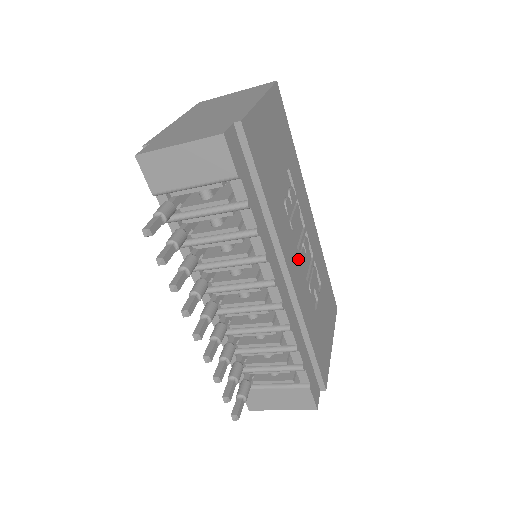
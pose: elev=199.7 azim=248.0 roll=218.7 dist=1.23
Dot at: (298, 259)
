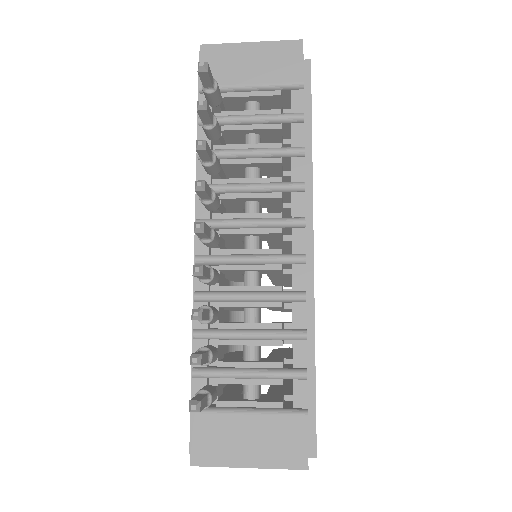
Dot at: occluded
